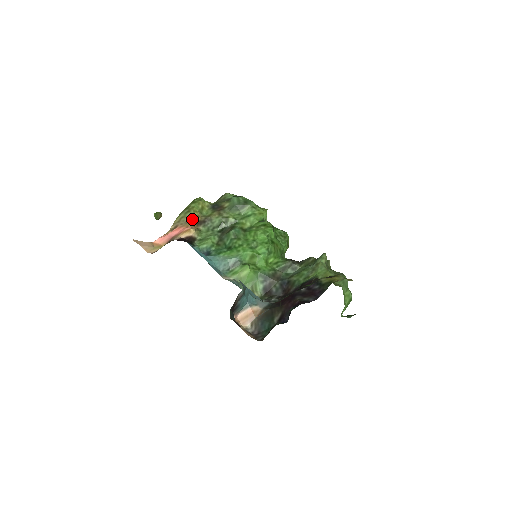
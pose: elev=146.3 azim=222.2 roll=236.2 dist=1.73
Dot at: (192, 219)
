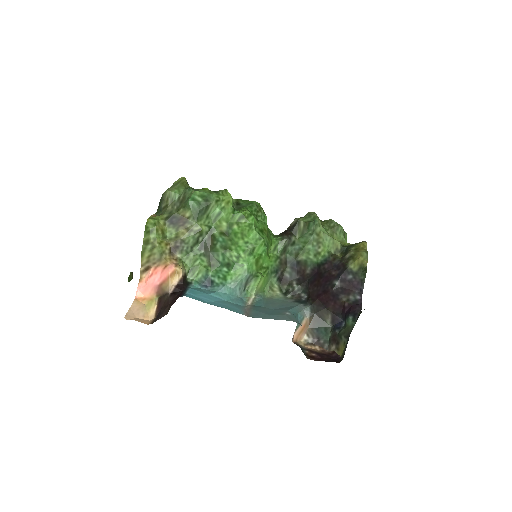
Dot at: (163, 253)
